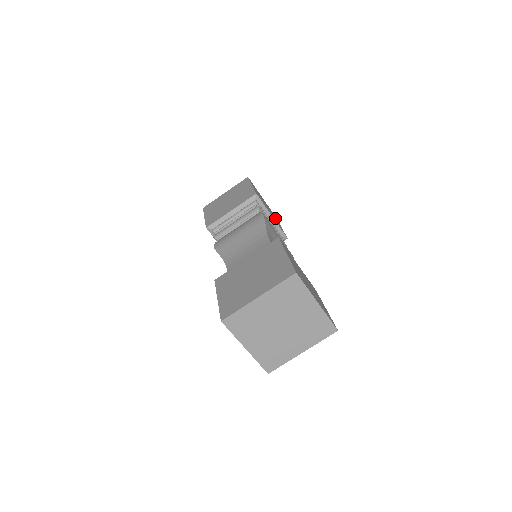
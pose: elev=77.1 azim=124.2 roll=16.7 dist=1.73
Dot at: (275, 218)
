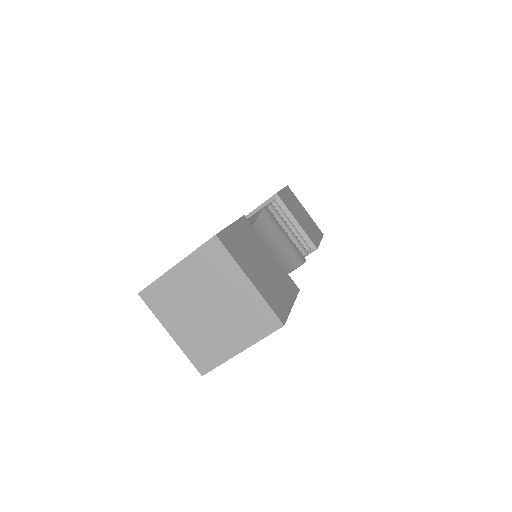
Dot at: (312, 229)
